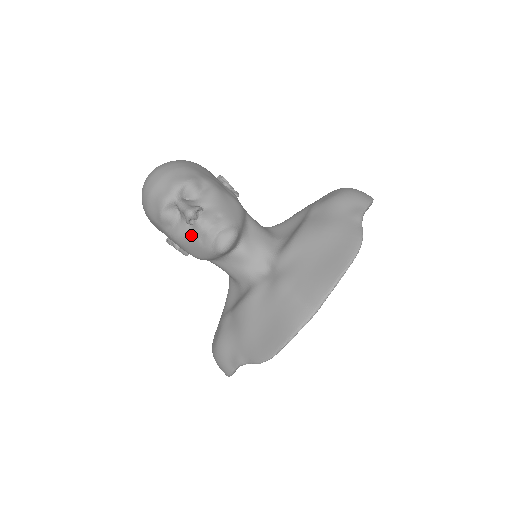
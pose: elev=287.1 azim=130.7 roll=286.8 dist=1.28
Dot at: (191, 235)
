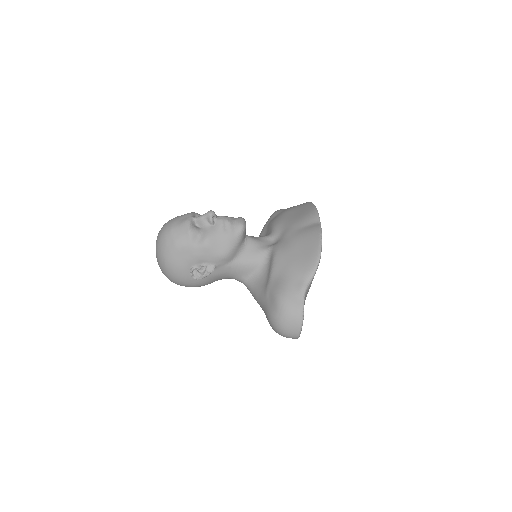
Dot at: (217, 231)
